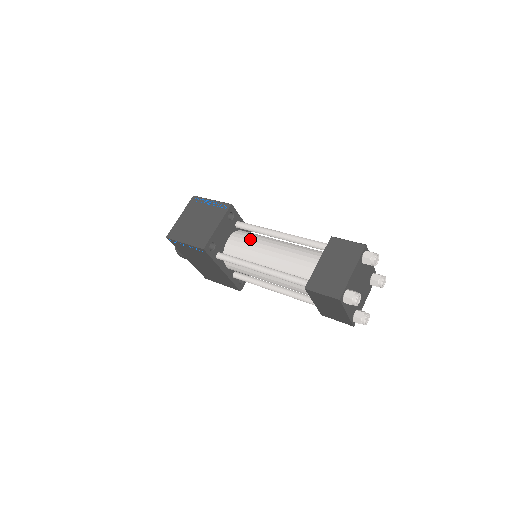
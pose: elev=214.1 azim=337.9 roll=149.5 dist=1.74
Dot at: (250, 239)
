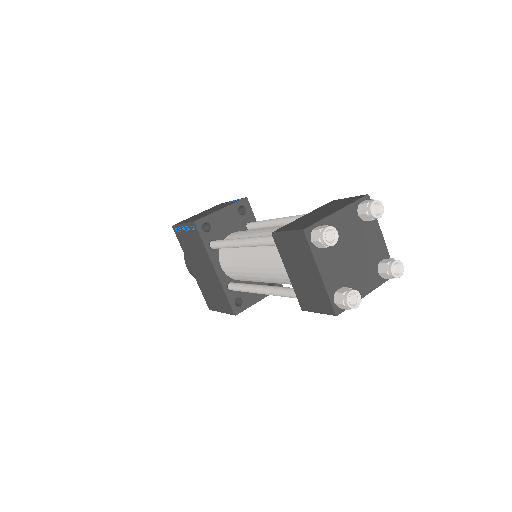
Dot at: occluded
